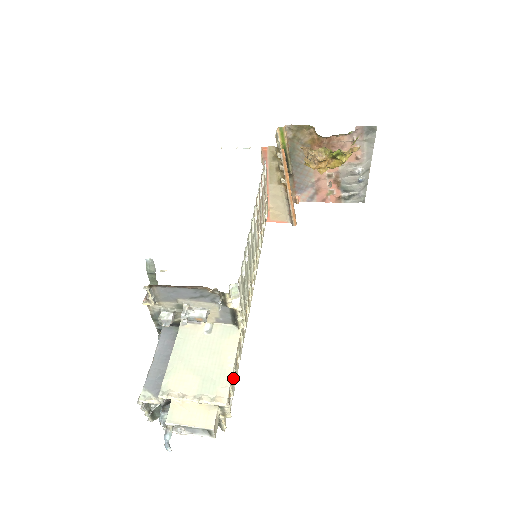
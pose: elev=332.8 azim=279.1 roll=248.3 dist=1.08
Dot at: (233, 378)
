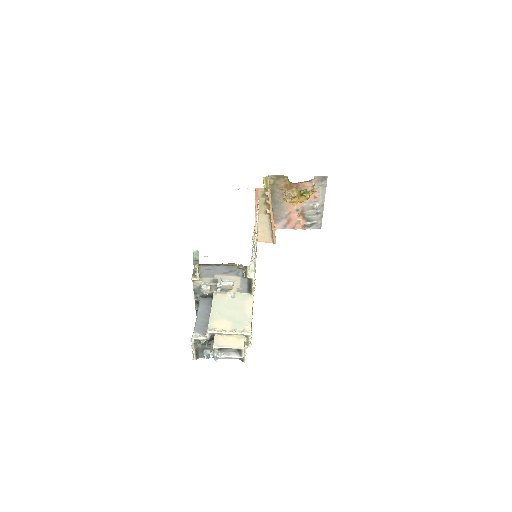
Dot at: occluded
